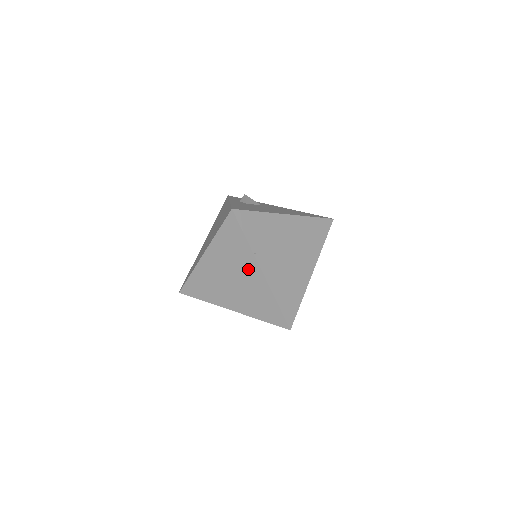
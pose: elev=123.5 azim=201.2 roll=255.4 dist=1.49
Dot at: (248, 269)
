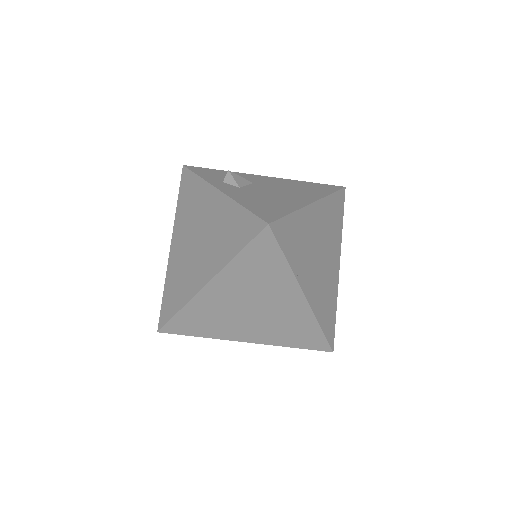
Dot at: (282, 296)
